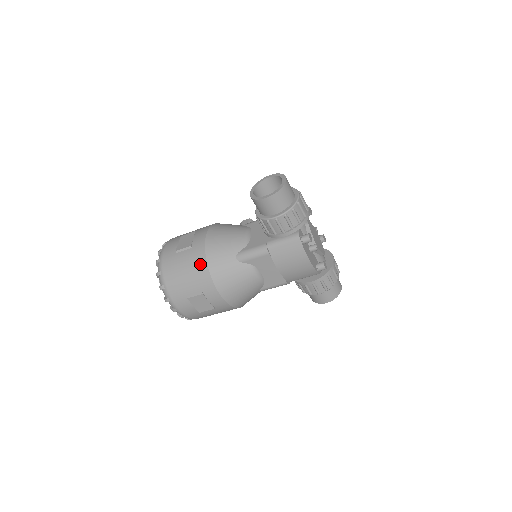
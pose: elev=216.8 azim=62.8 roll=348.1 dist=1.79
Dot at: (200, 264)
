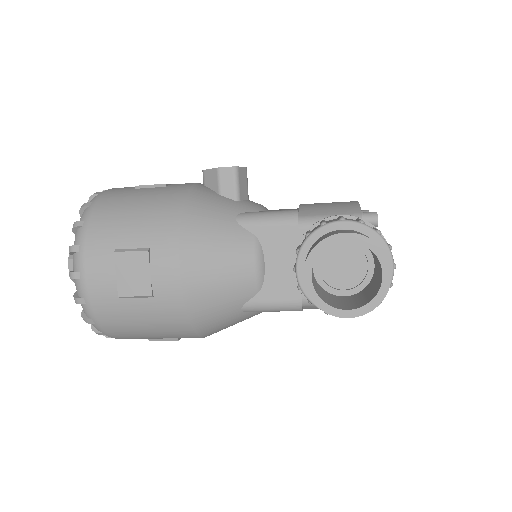
Dot at: (177, 325)
